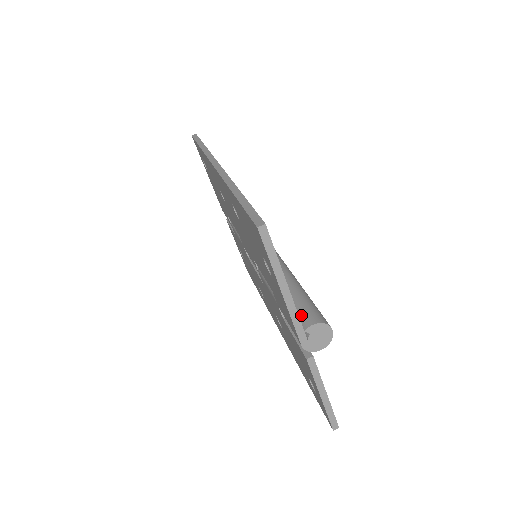
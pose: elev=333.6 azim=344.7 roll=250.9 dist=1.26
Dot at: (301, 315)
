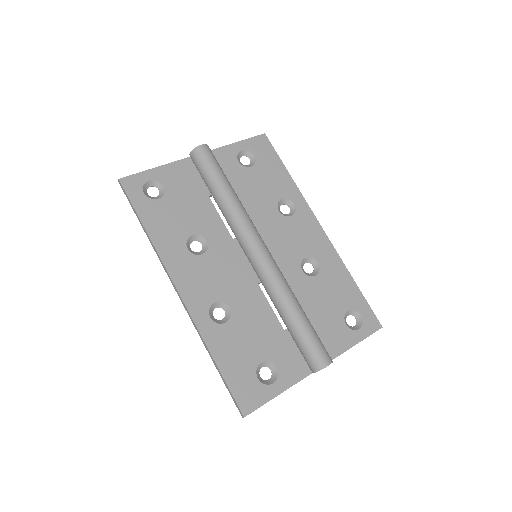
Dot at: (305, 361)
